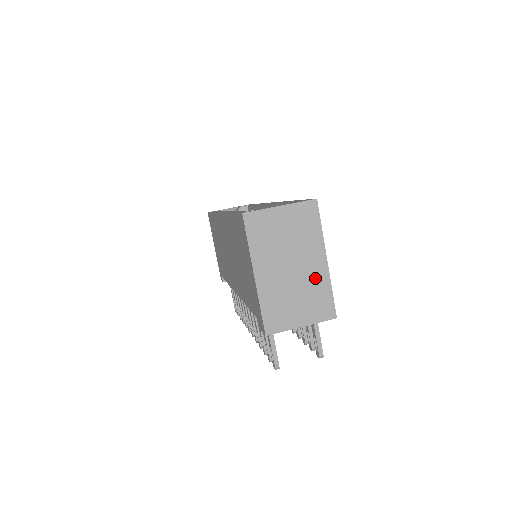
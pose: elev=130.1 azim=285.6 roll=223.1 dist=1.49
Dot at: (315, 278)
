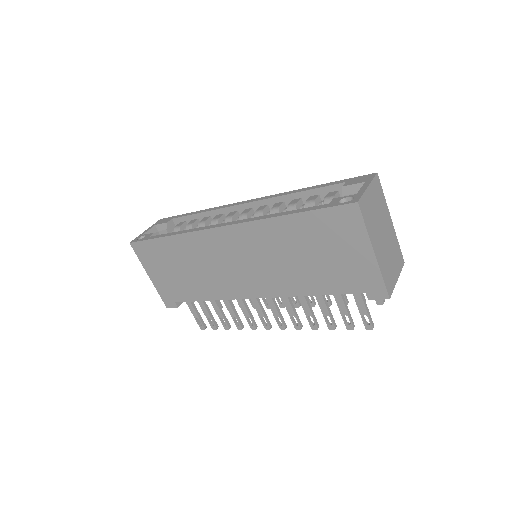
Dot at: (392, 237)
